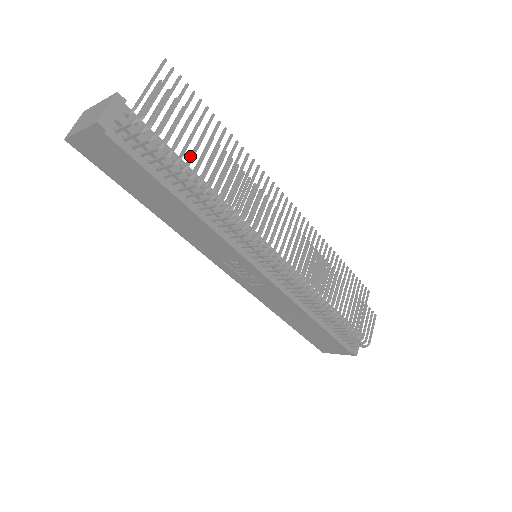
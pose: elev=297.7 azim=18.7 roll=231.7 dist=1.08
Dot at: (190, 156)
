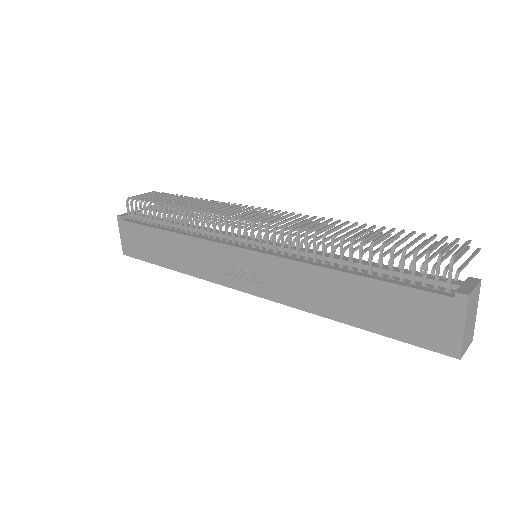
Dot at: occluded
